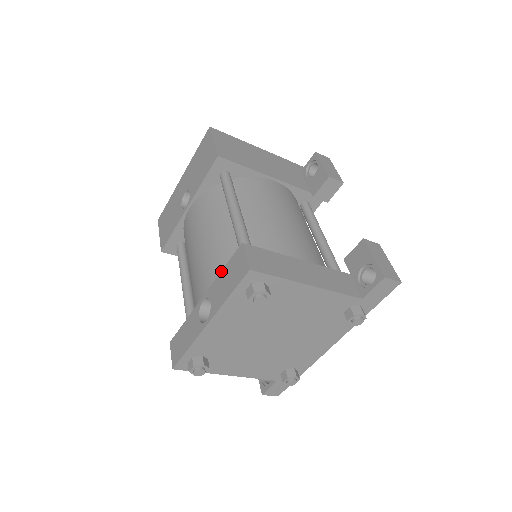
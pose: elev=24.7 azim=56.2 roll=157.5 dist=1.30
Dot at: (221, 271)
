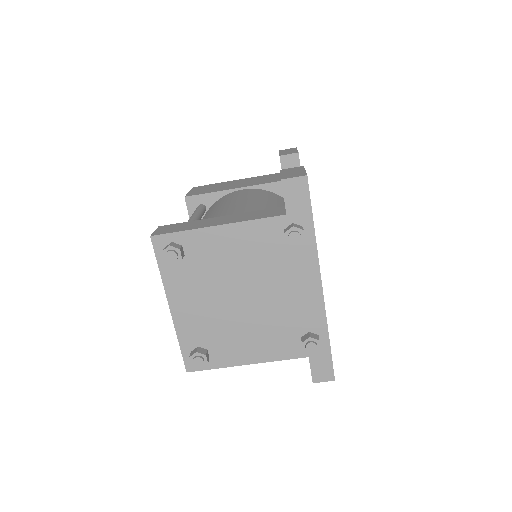
Dot at: occluded
